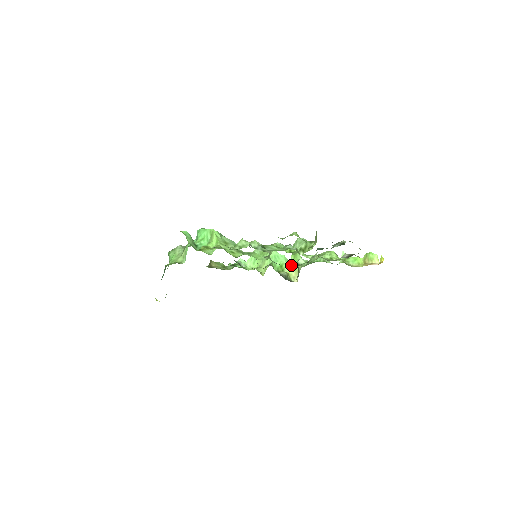
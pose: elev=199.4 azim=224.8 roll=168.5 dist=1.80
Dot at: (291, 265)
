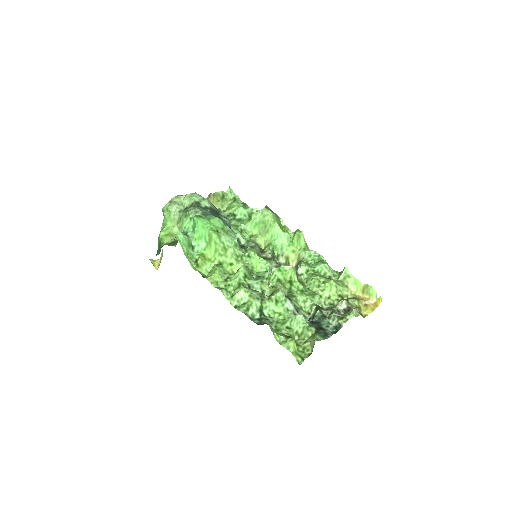
Dot at: (292, 246)
